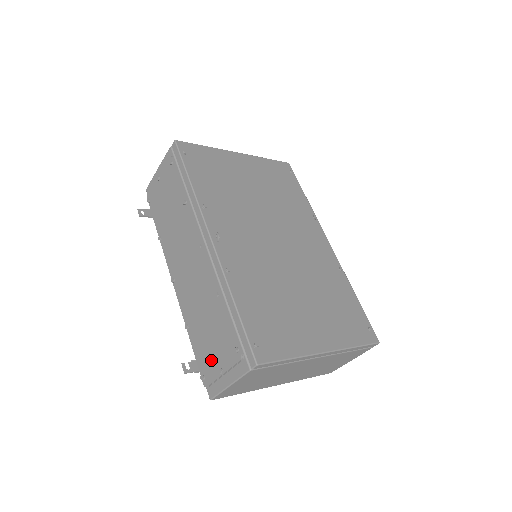
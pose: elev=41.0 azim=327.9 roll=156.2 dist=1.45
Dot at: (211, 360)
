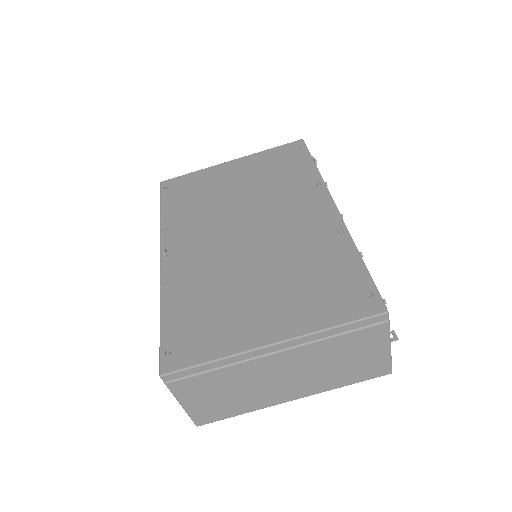
Dot at: occluded
